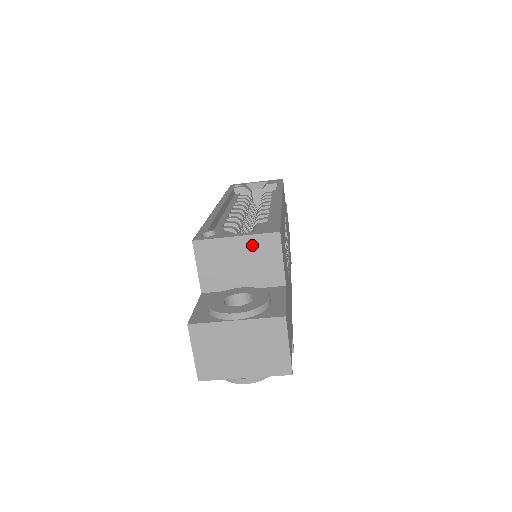
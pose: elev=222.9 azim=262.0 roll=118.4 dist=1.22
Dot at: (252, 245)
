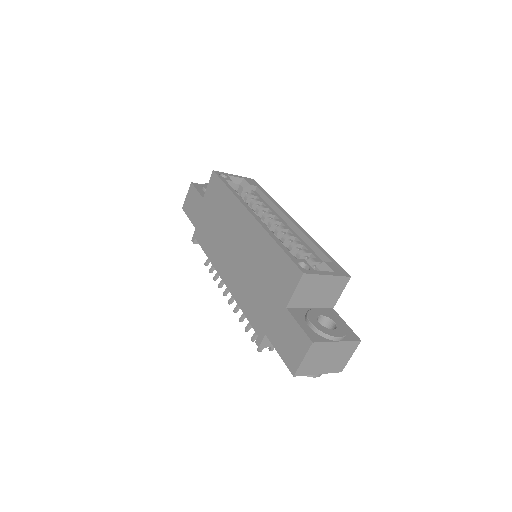
Dot at: (333, 282)
